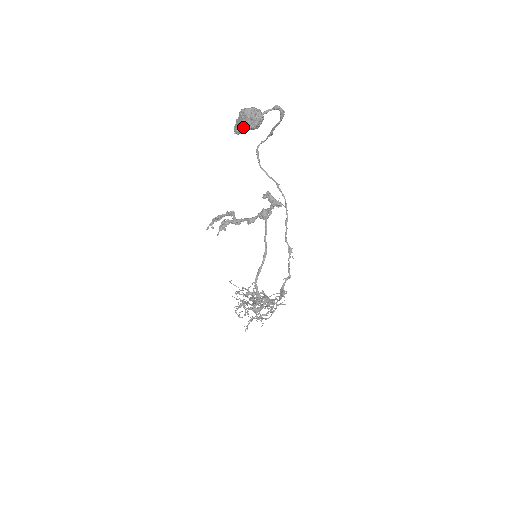
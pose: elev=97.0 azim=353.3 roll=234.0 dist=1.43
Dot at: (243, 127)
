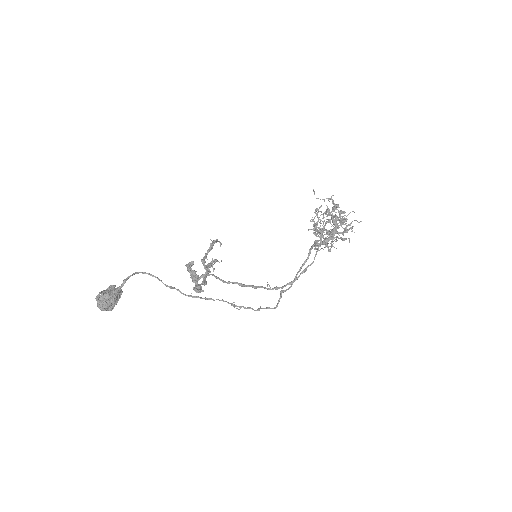
Dot at: occluded
